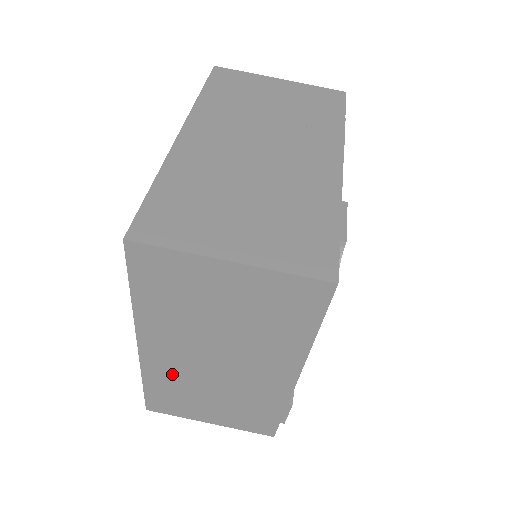
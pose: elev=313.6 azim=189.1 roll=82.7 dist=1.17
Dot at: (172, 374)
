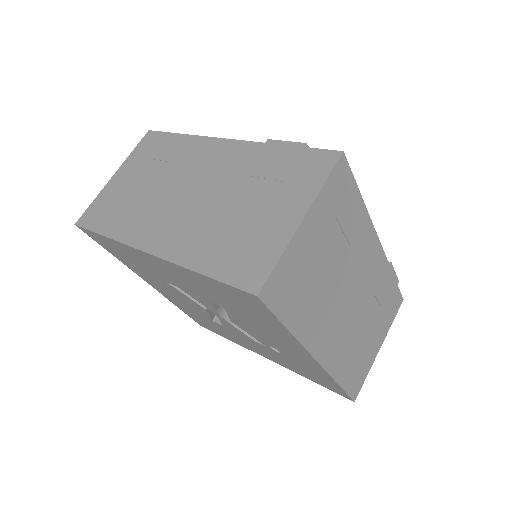
Dot at: (343, 349)
